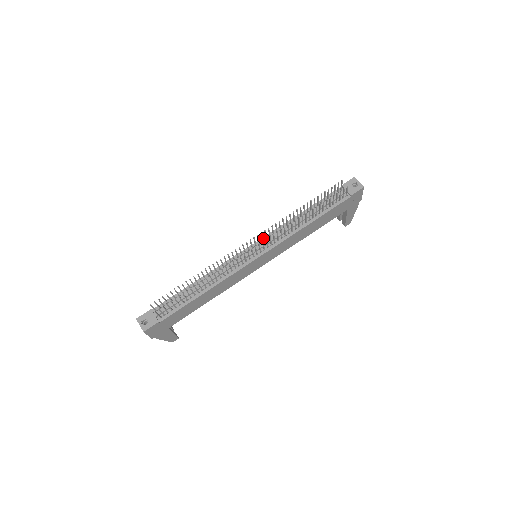
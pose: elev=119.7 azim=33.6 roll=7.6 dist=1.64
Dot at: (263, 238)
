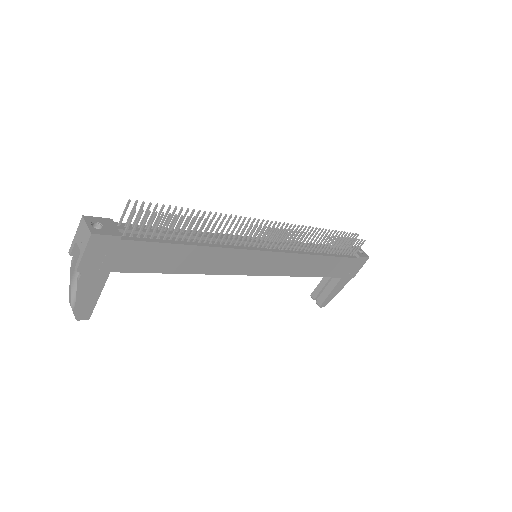
Dot at: occluded
